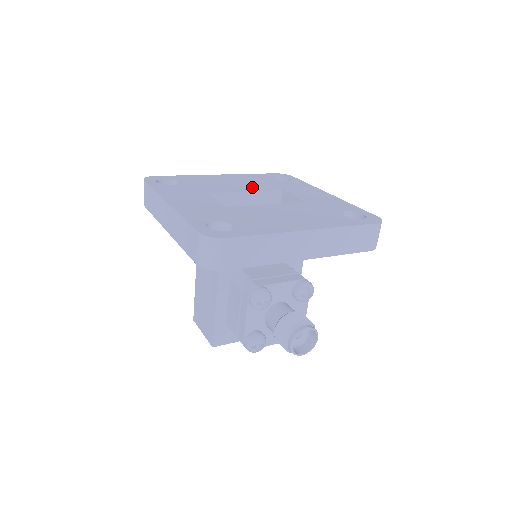
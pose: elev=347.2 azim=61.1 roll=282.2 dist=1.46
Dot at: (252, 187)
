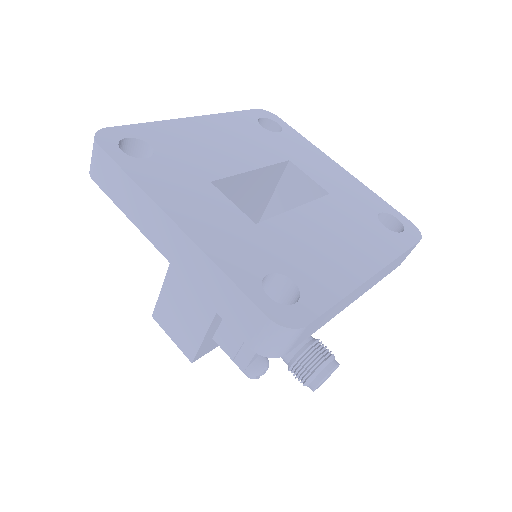
Dot at: (253, 155)
